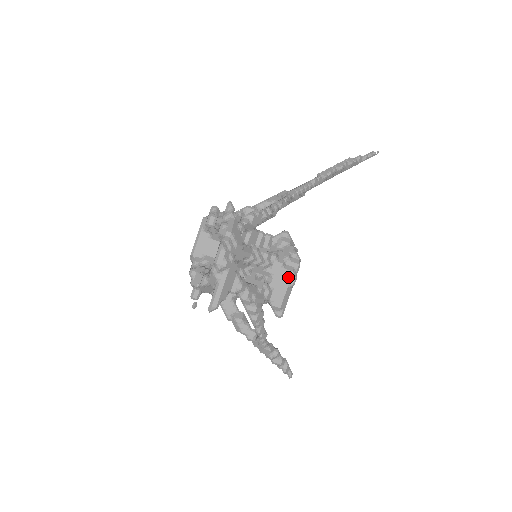
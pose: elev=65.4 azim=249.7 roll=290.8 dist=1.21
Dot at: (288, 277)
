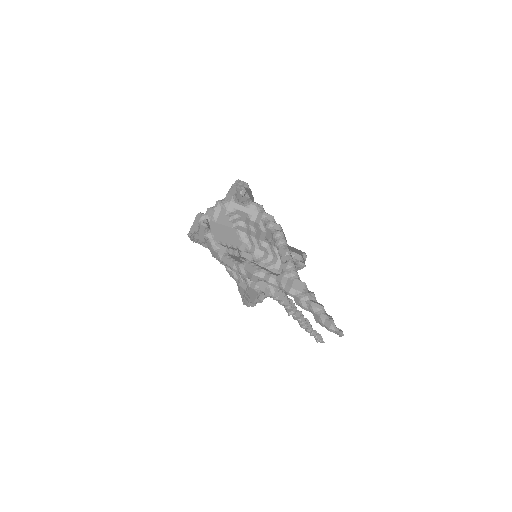
Dot at: (298, 250)
